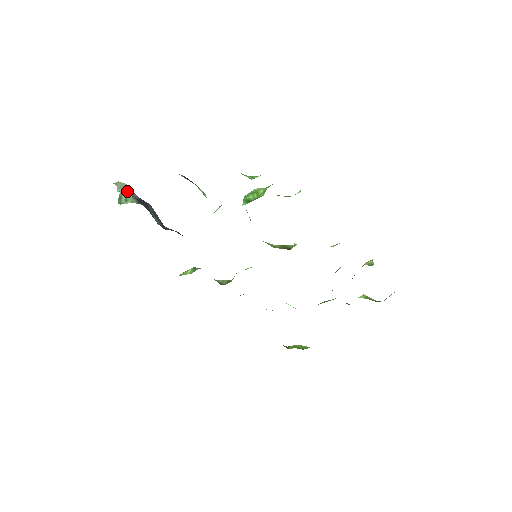
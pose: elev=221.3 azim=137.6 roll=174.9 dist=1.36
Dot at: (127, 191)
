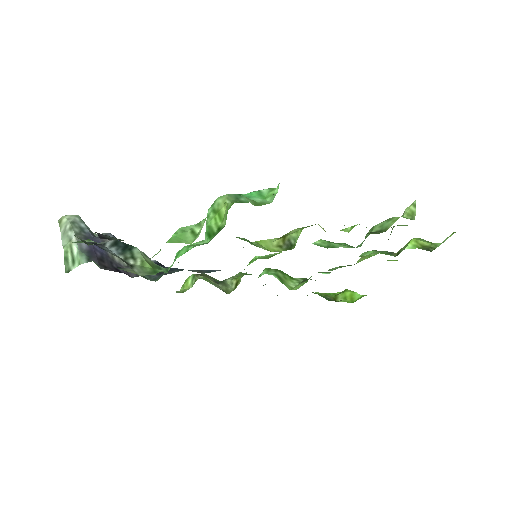
Dot at: (71, 243)
